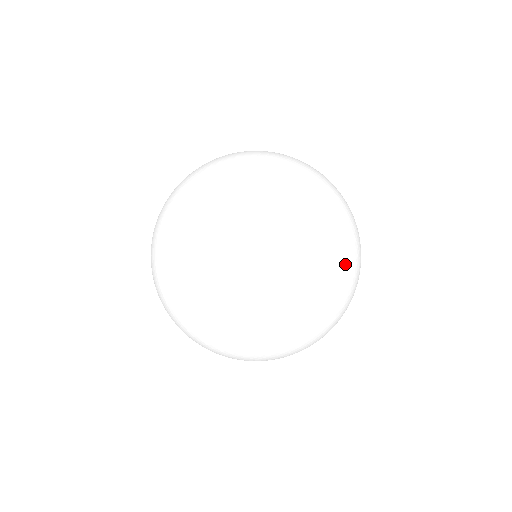
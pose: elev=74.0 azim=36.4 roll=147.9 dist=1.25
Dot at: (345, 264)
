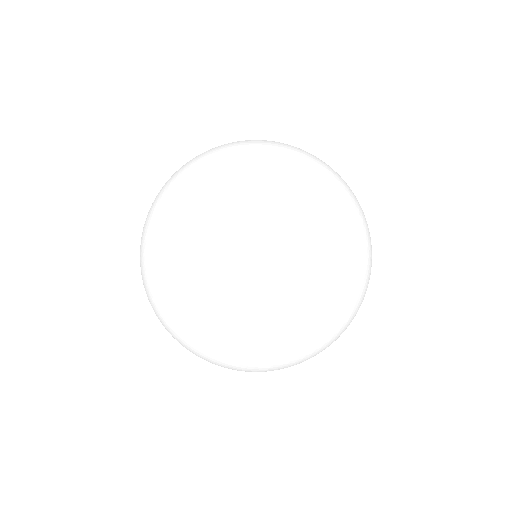
Dot at: (308, 310)
